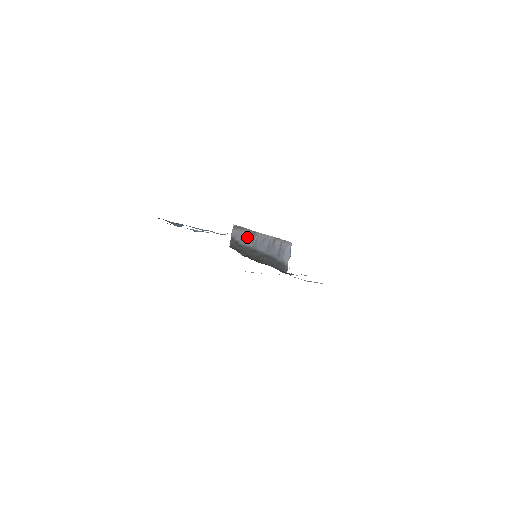
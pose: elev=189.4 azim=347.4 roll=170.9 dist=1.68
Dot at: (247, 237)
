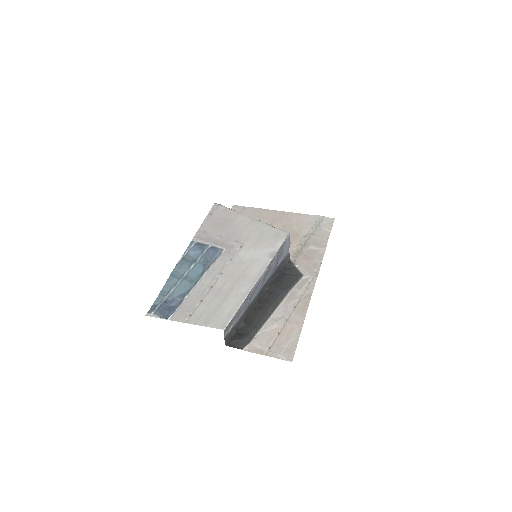
Dot at: (240, 311)
